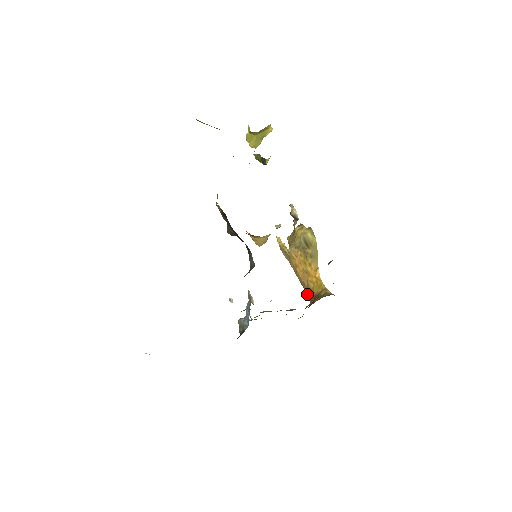
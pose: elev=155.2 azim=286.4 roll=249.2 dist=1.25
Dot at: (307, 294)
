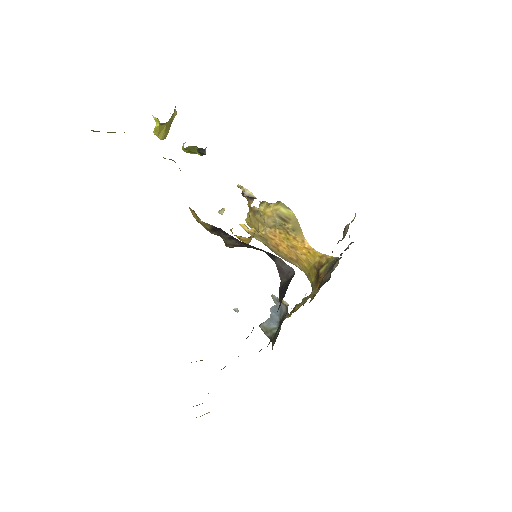
Dot at: (298, 267)
